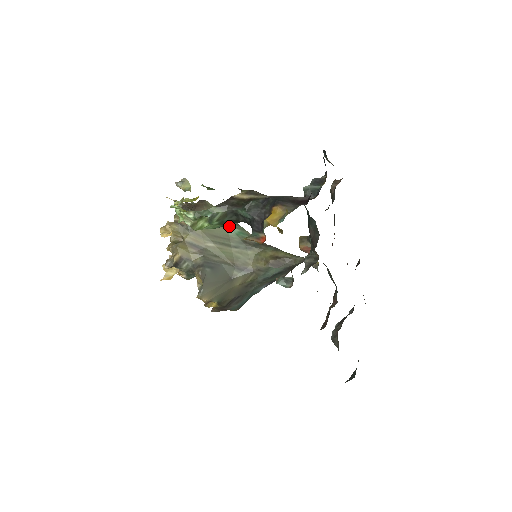
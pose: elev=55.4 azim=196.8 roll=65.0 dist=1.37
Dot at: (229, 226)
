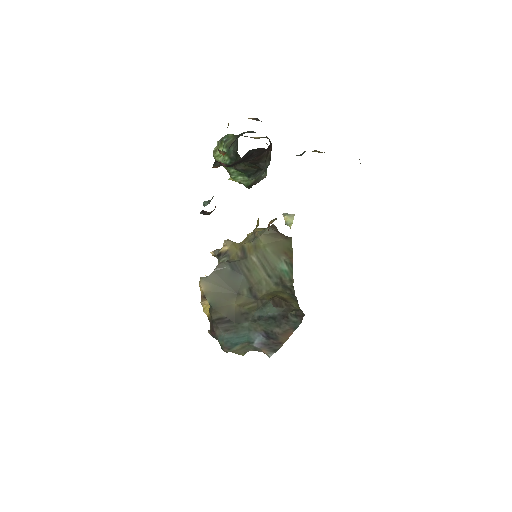
Dot at: (284, 261)
